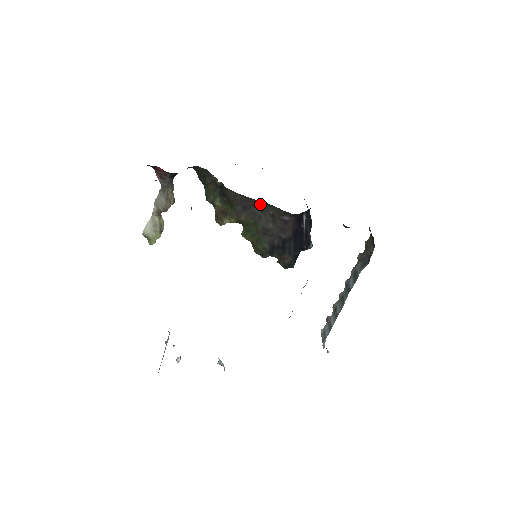
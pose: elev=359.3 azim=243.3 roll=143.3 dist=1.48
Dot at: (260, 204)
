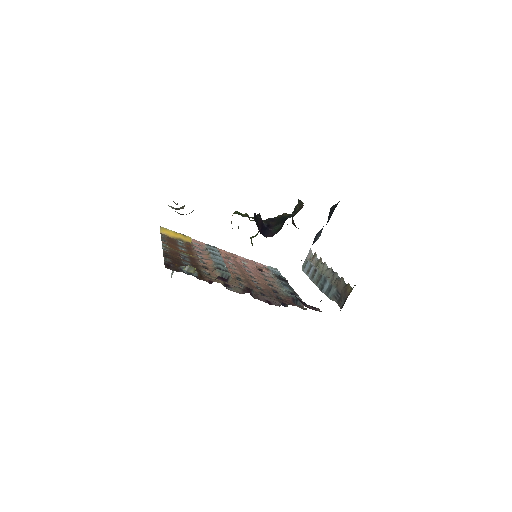
Dot at: occluded
